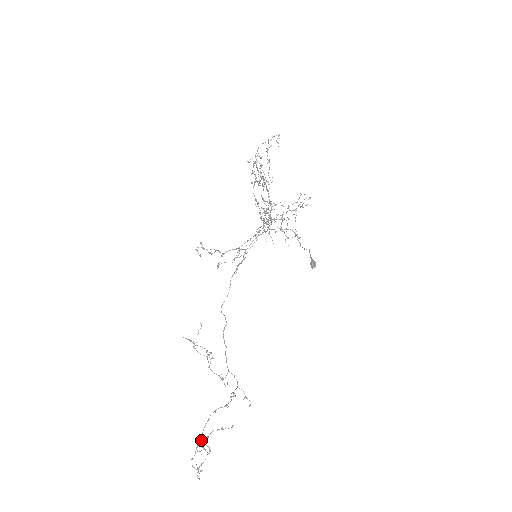
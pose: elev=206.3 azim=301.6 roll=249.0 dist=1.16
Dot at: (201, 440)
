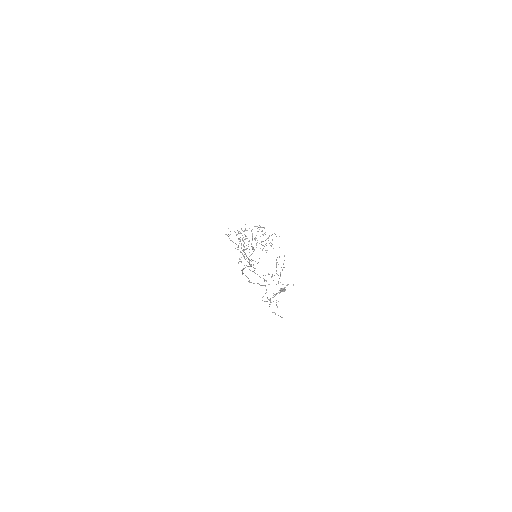
Dot at: (276, 270)
